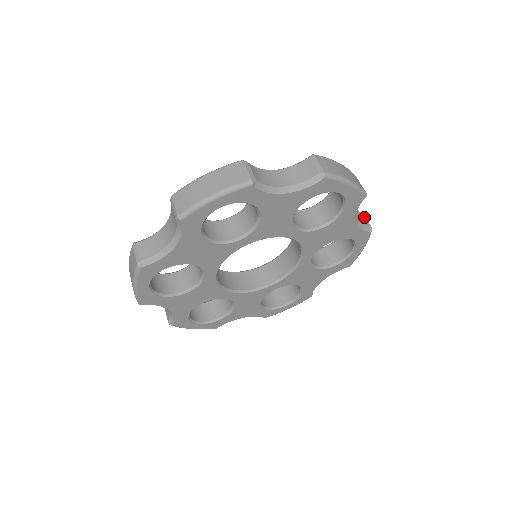
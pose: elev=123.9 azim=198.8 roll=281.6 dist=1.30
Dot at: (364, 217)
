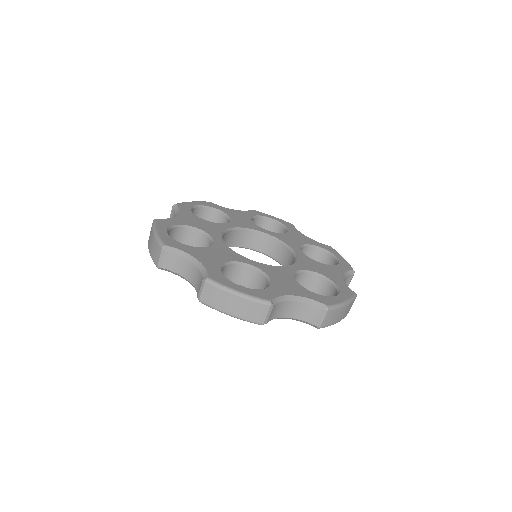
Dot at: (350, 280)
